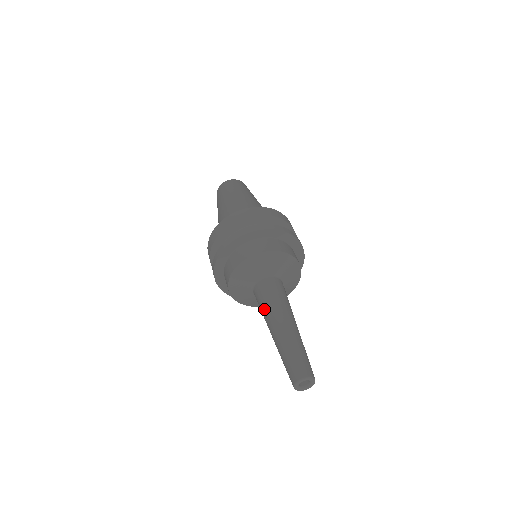
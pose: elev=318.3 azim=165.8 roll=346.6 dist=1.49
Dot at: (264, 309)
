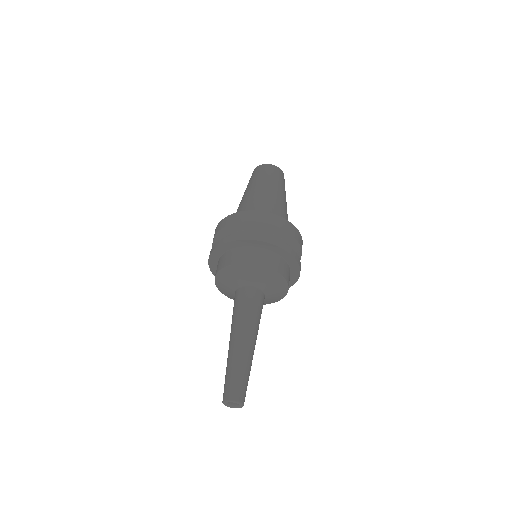
Dot at: (232, 320)
